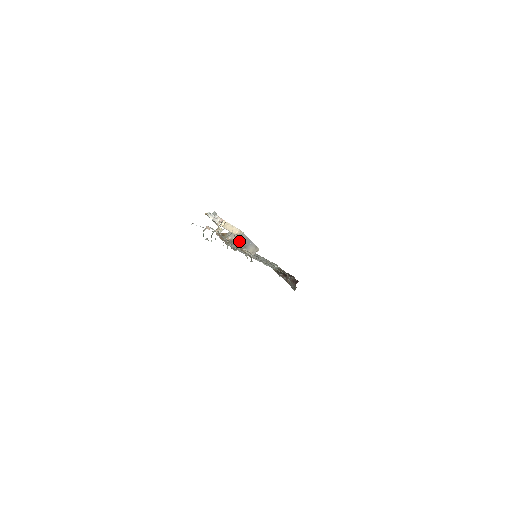
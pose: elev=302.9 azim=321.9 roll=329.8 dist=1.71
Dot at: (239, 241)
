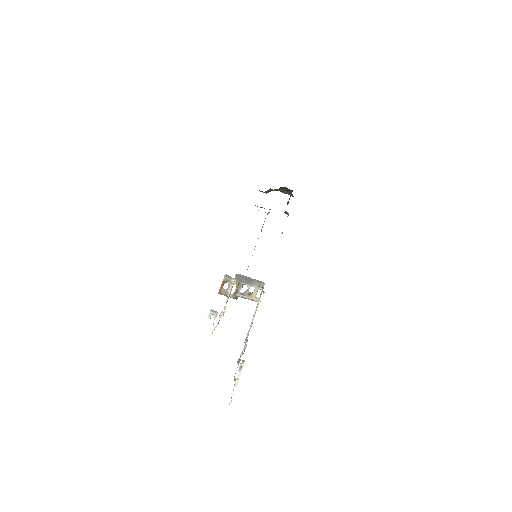
Dot at: (240, 281)
